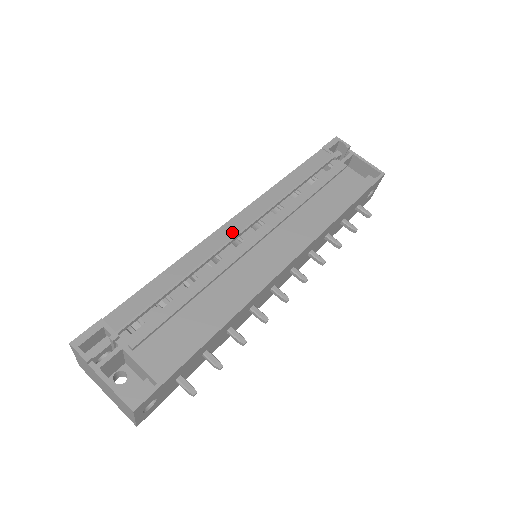
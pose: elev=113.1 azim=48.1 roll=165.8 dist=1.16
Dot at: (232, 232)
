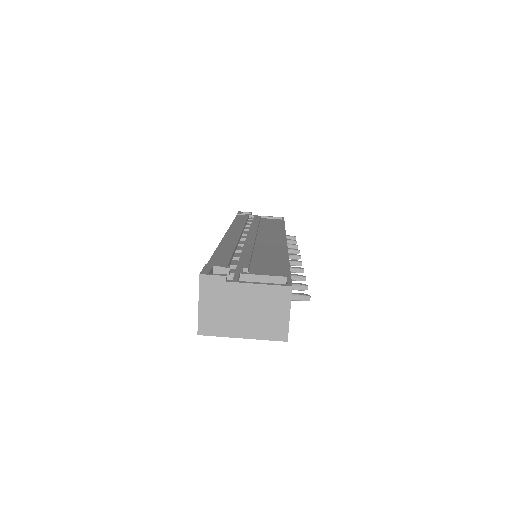
Dot at: (235, 235)
